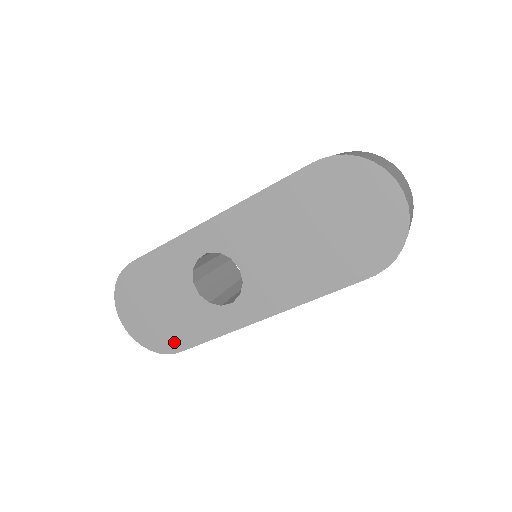
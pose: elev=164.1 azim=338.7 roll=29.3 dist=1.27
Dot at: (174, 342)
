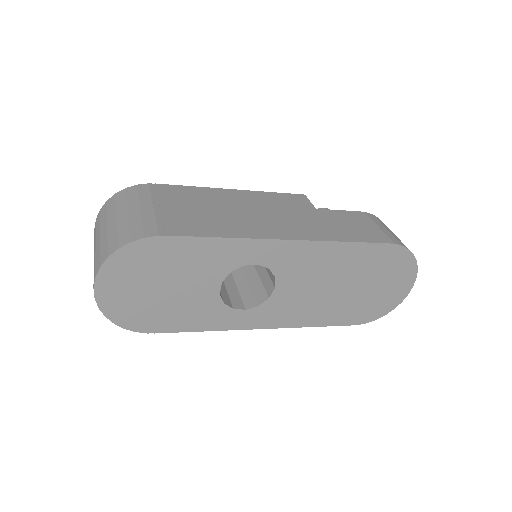
Dot at: (154, 323)
